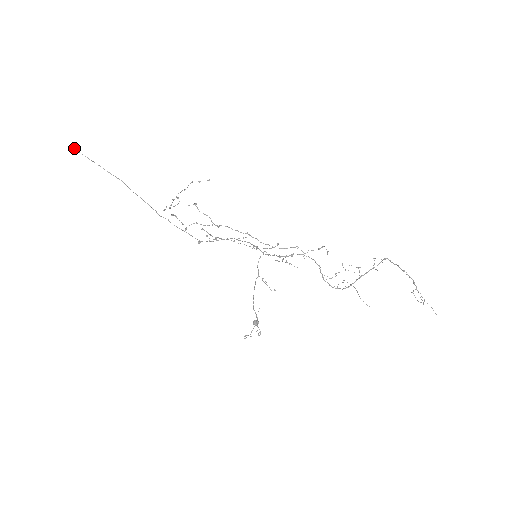
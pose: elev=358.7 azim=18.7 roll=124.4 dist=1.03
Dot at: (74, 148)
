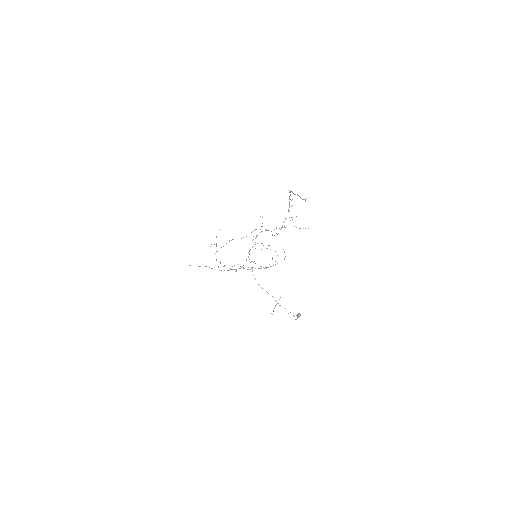
Dot at: (190, 265)
